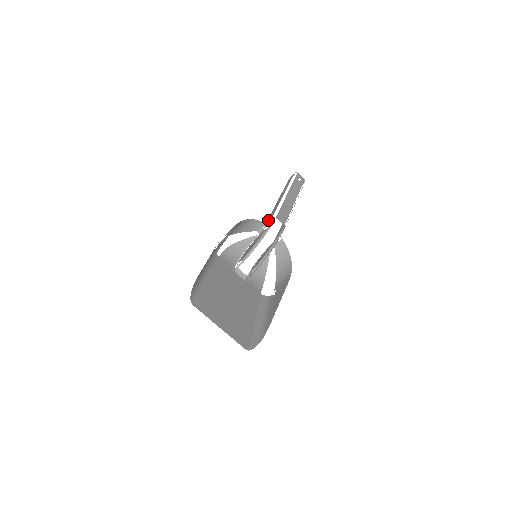
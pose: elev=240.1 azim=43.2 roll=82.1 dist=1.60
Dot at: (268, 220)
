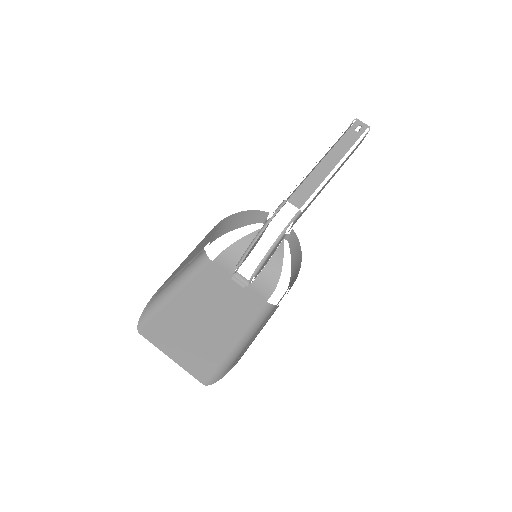
Dot at: occluded
